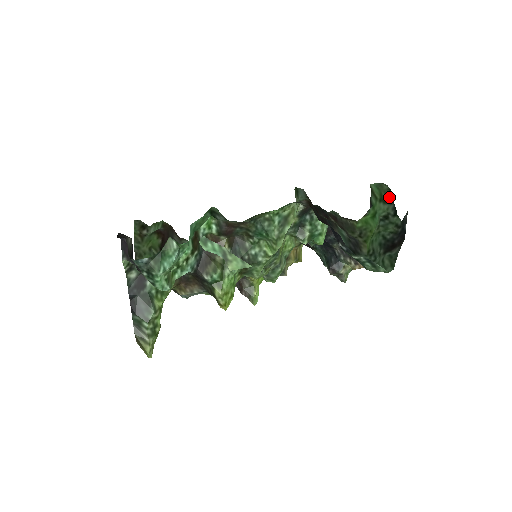
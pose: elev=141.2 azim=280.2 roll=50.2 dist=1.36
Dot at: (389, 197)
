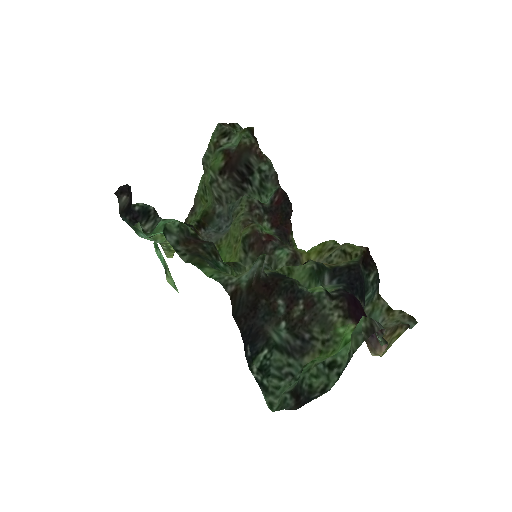
Dot at: (351, 356)
